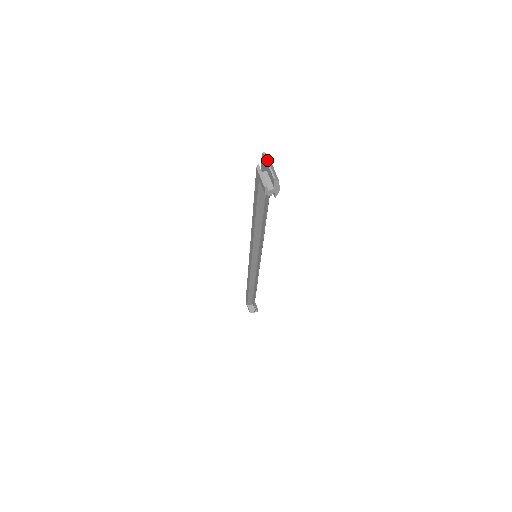
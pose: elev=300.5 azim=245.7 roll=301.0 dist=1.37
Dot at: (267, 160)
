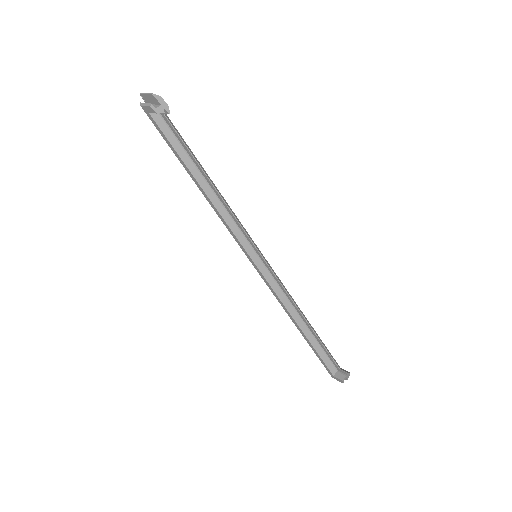
Dot at: (144, 93)
